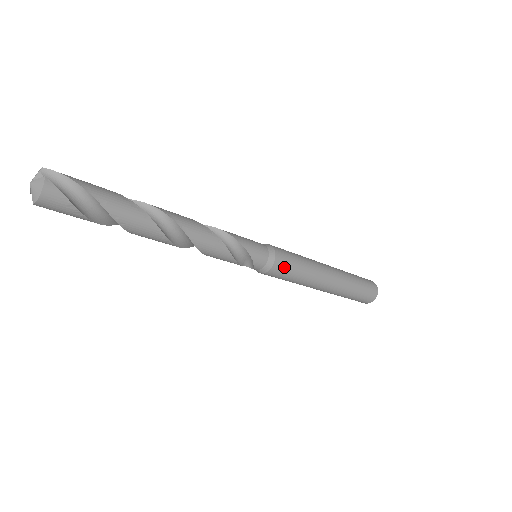
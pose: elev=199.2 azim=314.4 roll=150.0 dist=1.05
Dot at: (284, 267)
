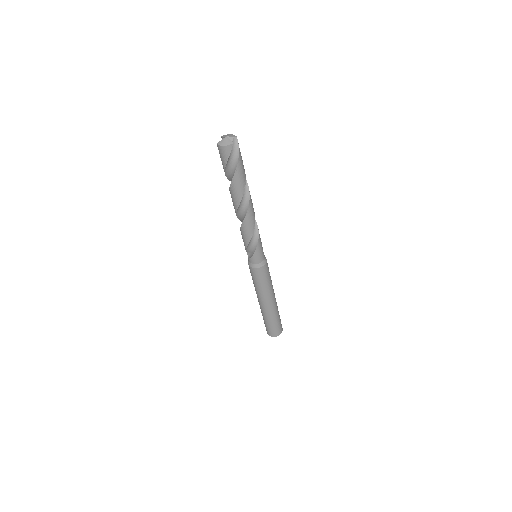
Dot at: (259, 275)
